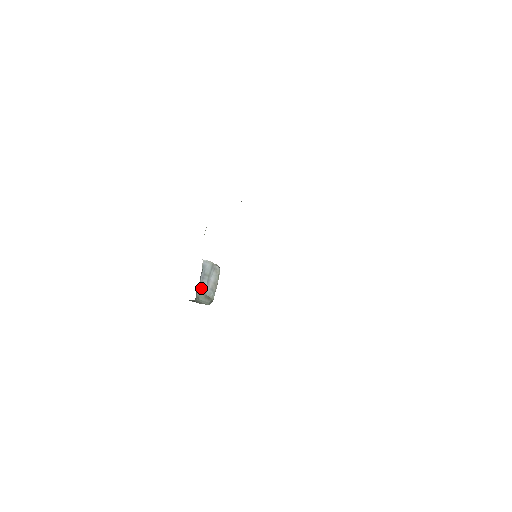
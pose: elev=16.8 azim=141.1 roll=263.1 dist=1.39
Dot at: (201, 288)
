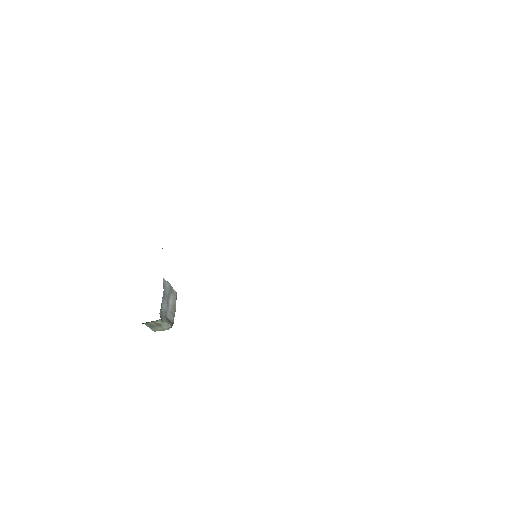
Dot at: (162, 308)
